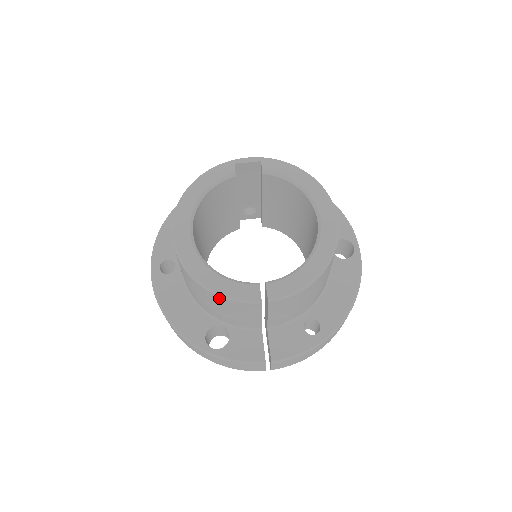
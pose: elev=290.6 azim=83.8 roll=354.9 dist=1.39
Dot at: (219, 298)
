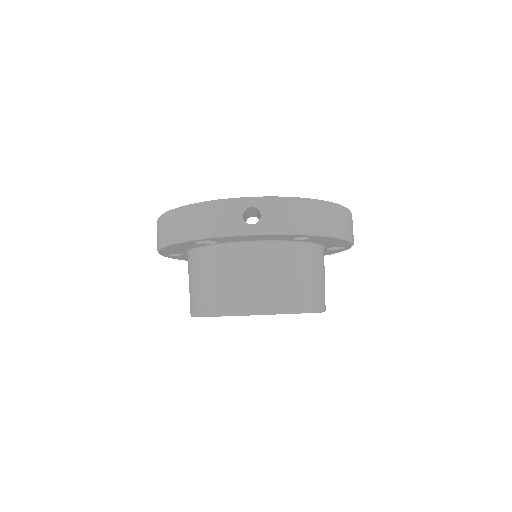
Dot at: occluded
